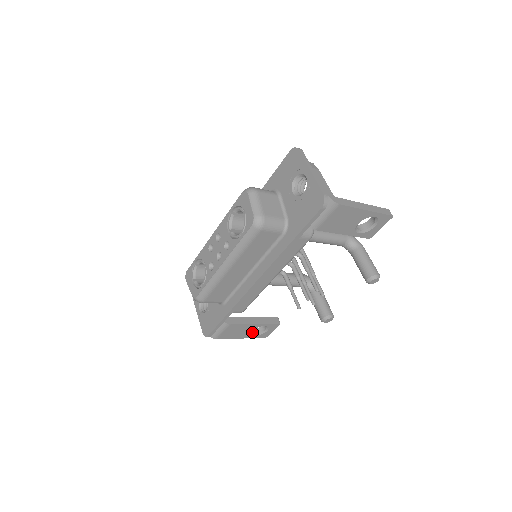
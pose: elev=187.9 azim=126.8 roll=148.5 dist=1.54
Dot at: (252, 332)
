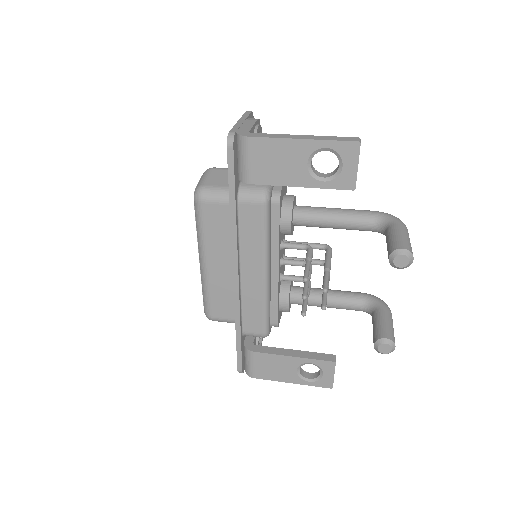
Dot at: (305, 375)
